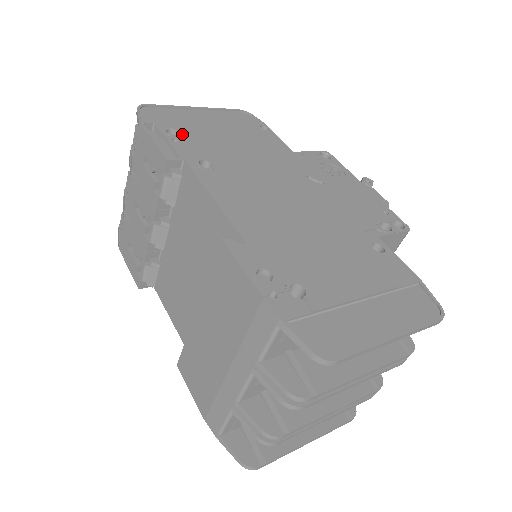
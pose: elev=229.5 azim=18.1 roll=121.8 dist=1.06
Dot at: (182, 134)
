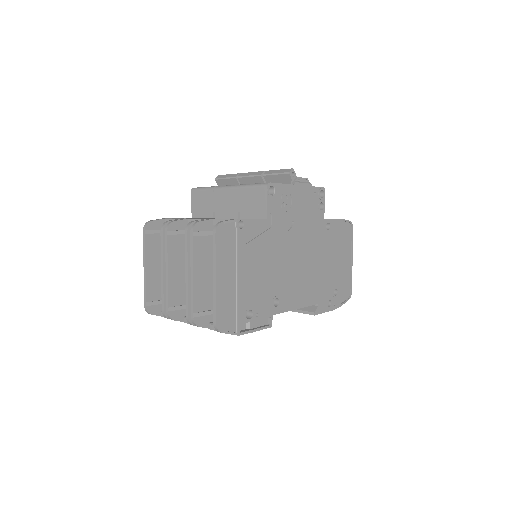
Dot at: (252, 308)
